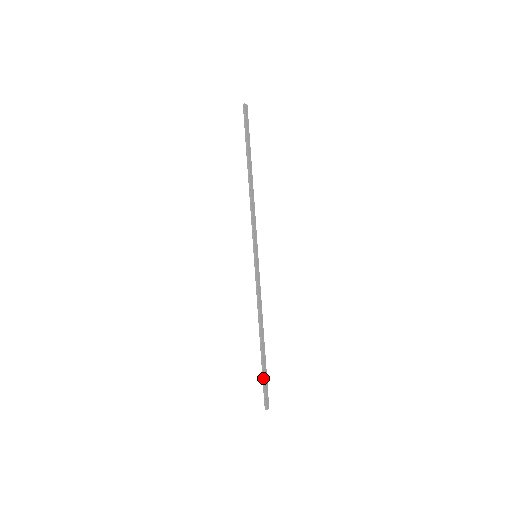
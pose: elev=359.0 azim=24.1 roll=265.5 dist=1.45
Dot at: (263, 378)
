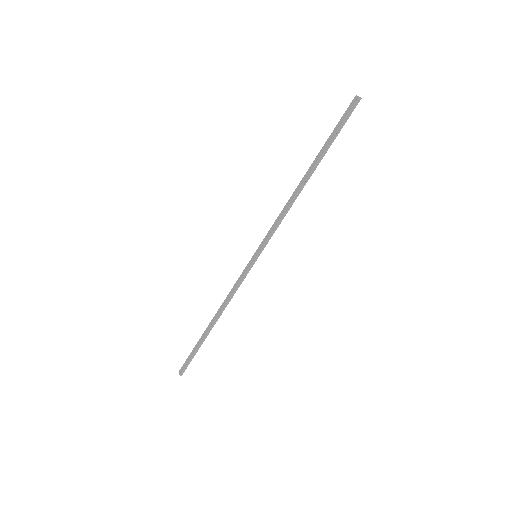
Dot at: (194, 354)
